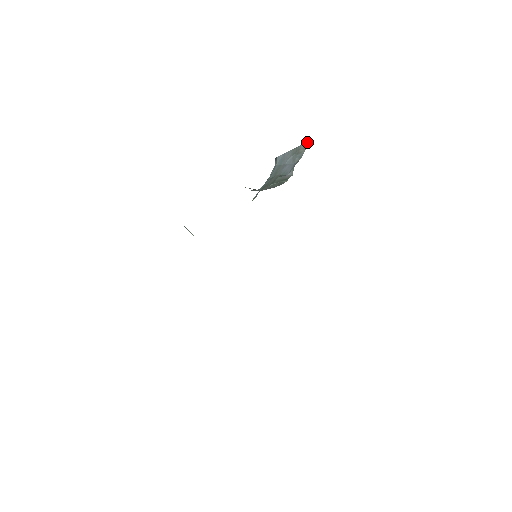
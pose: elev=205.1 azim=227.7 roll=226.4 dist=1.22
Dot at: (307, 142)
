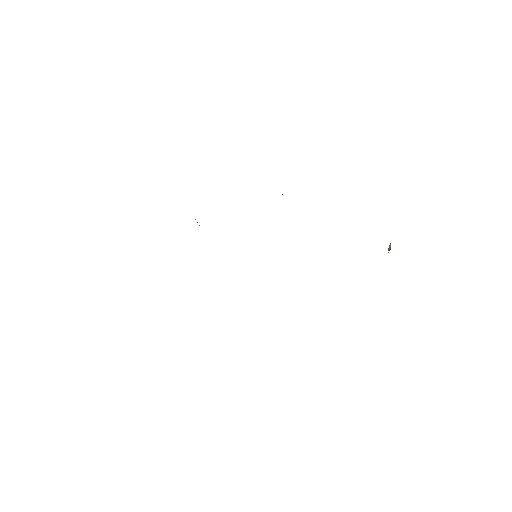
Dot at: occluded
